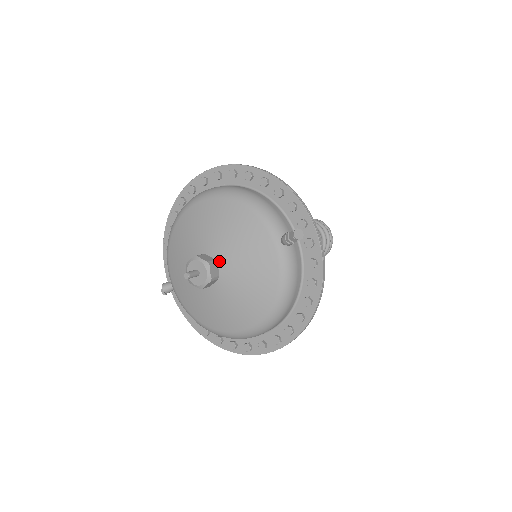
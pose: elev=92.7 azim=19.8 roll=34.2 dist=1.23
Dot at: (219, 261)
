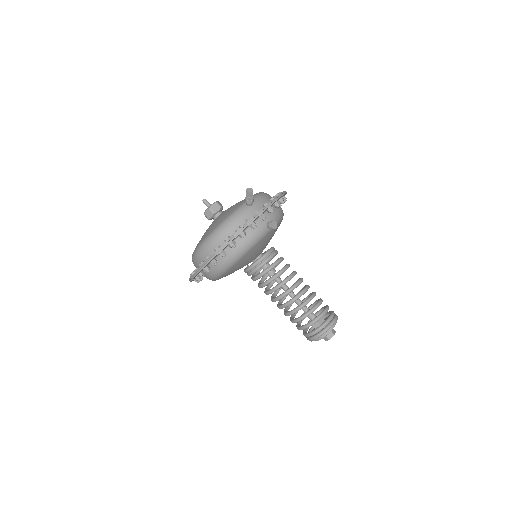
Dot at: occluded
